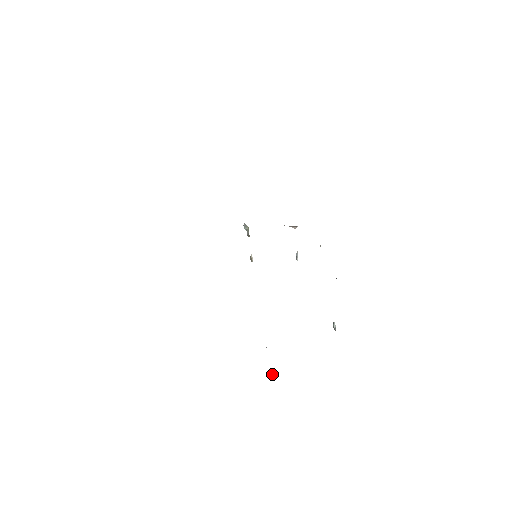
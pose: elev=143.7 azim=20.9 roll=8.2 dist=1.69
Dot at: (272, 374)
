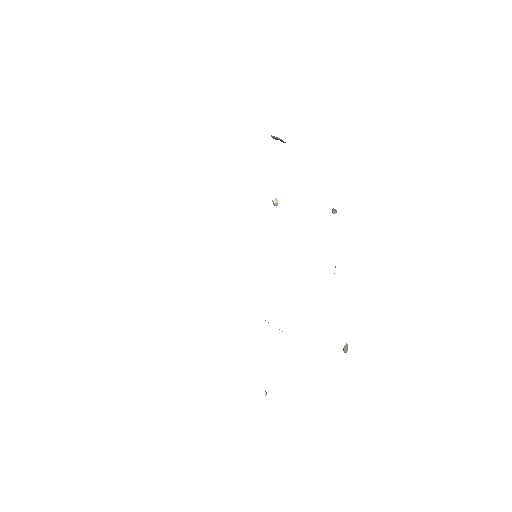
Dot at: (265, 393)
